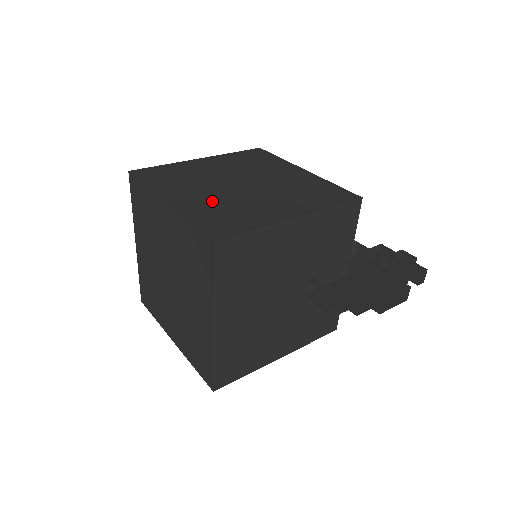
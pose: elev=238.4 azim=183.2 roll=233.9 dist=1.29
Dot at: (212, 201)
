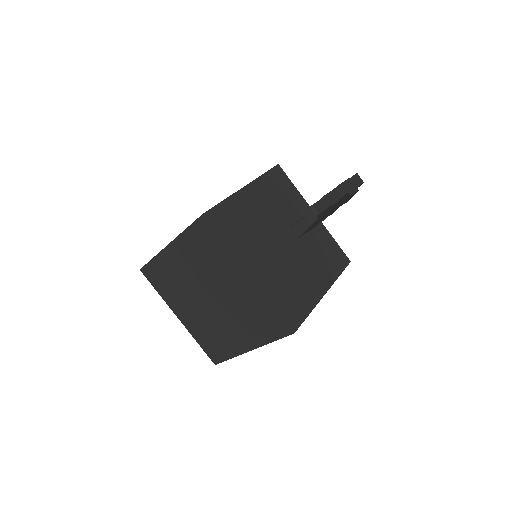
Dot at: occluded
